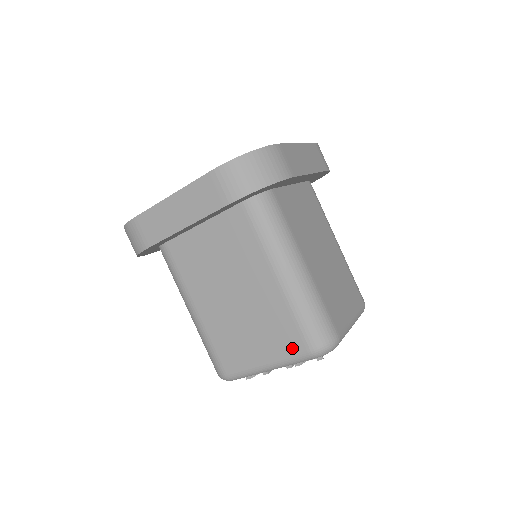
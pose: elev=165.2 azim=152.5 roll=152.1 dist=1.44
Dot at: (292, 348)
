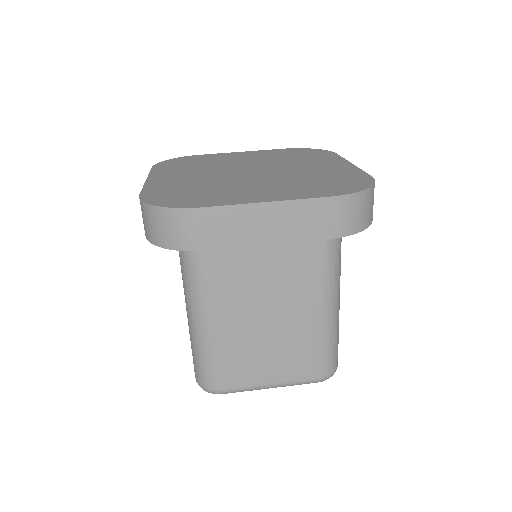
Dot at: occluded
